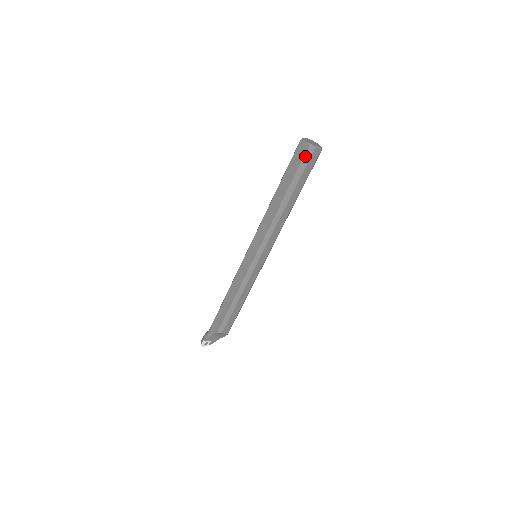
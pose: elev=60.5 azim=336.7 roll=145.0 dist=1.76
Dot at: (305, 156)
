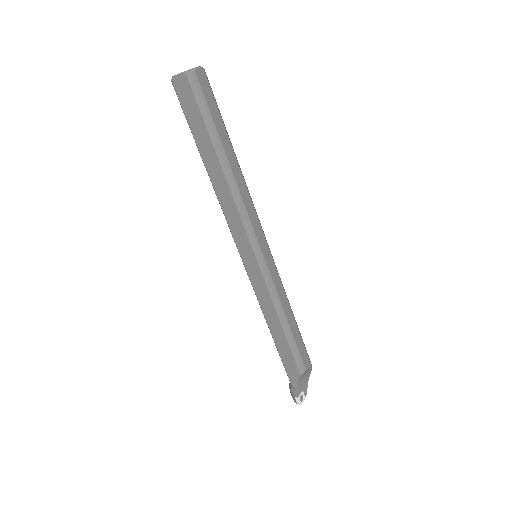
Dot at: (193, 90)
